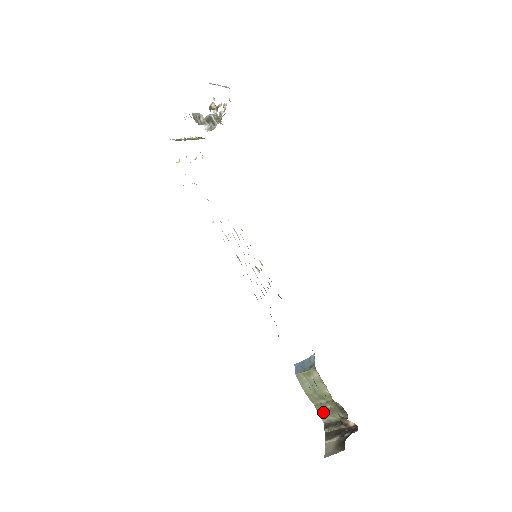
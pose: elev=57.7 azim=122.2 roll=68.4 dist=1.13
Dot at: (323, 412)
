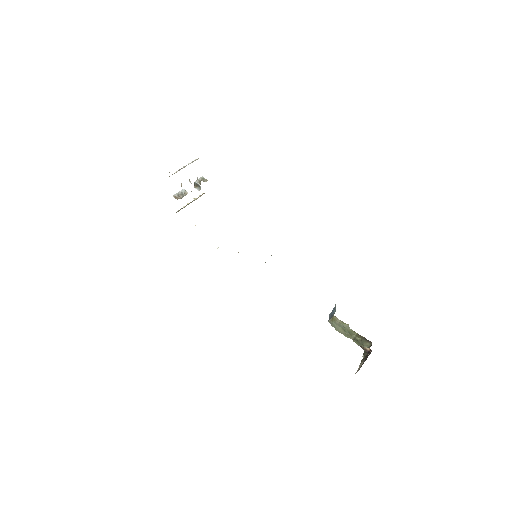
Dot at: (359, 343)
